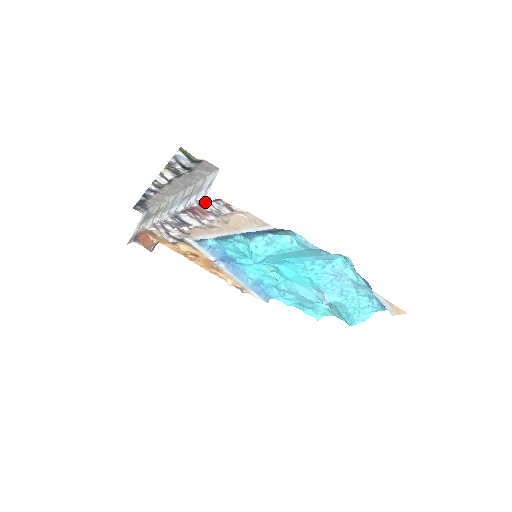
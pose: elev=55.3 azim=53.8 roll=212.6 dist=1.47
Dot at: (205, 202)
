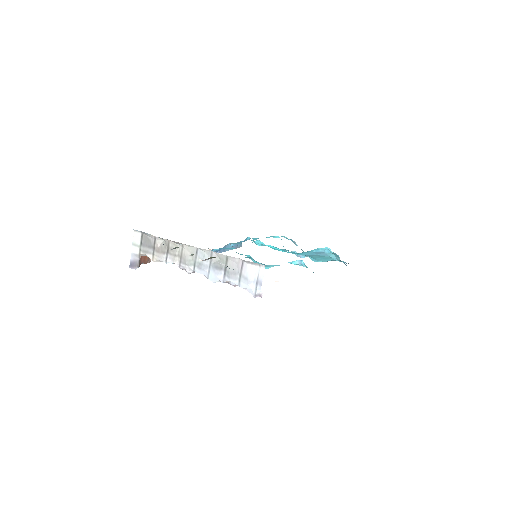
Dot at: occluded
